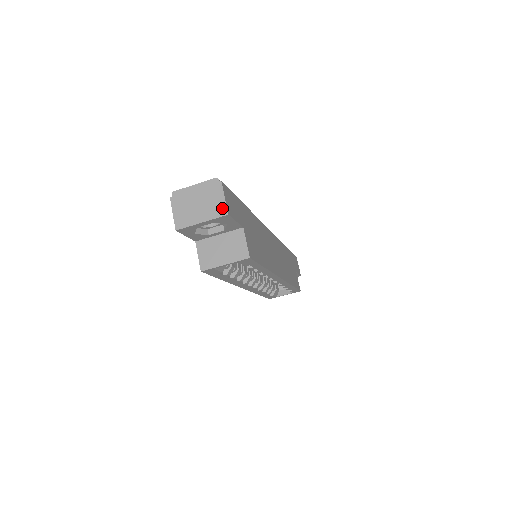
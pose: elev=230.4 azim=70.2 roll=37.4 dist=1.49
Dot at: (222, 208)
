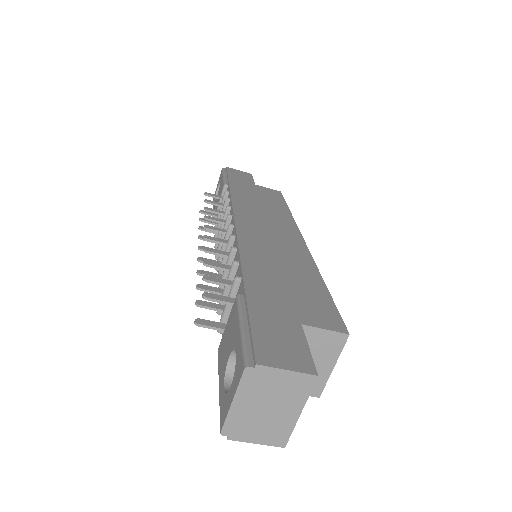
Dot at: (301, 380)
